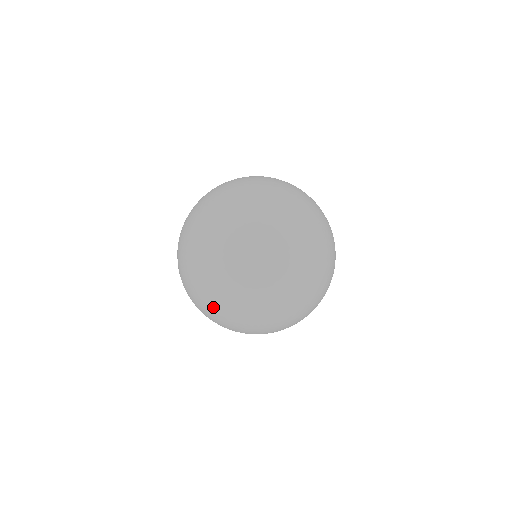
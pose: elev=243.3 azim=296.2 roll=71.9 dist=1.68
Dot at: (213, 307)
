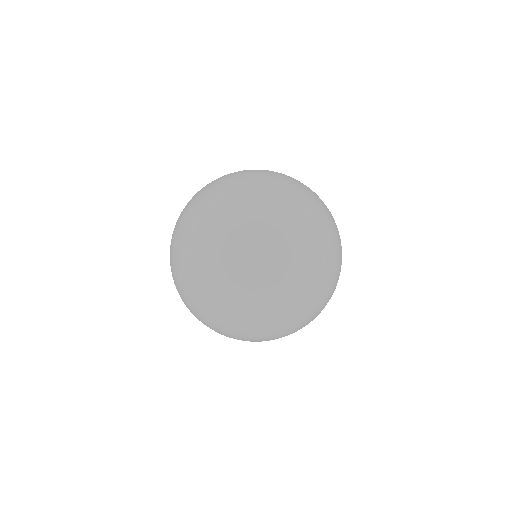
Dot at: occluded
